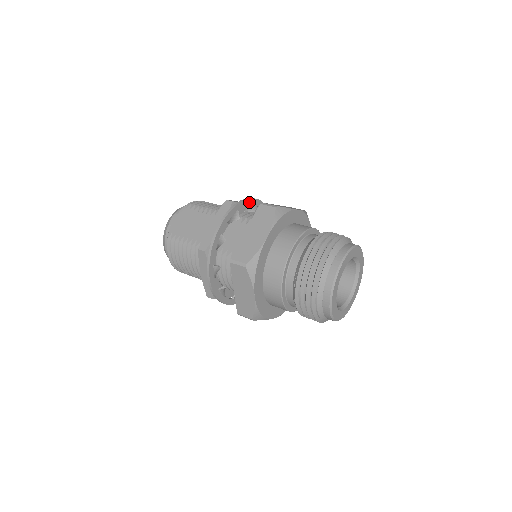
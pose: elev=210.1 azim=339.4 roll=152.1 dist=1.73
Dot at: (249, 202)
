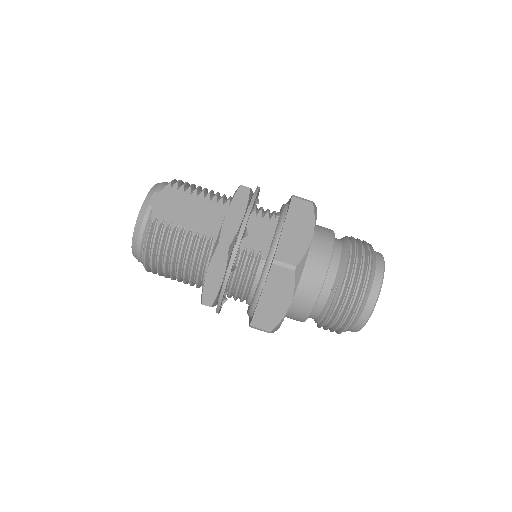
Dot at: occluded
